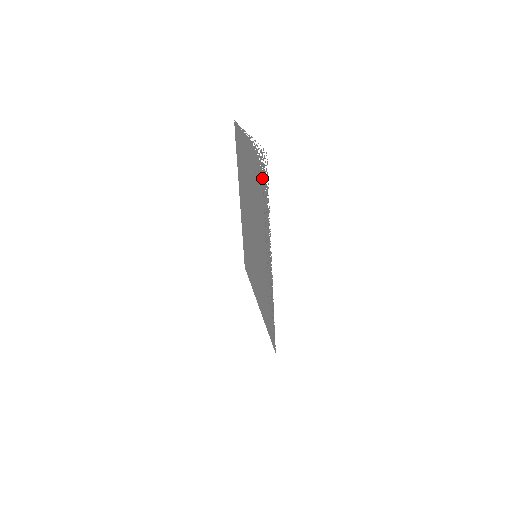
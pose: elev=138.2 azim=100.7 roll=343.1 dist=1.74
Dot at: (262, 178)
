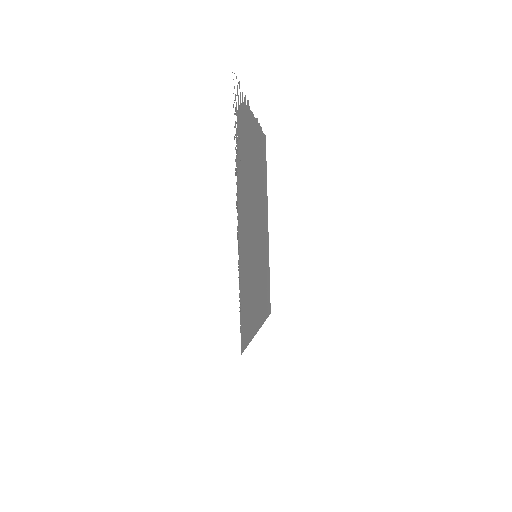
Dot at: (240, 116)
